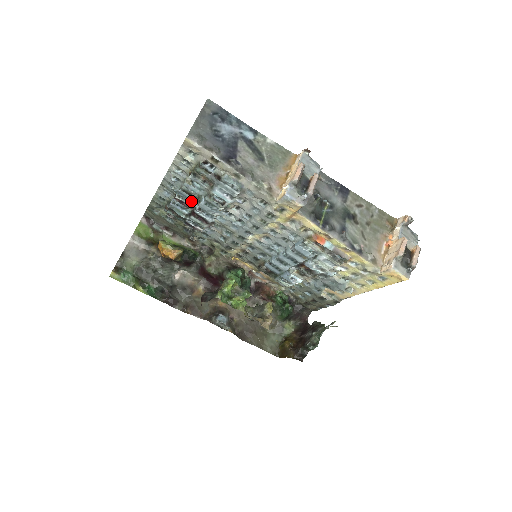
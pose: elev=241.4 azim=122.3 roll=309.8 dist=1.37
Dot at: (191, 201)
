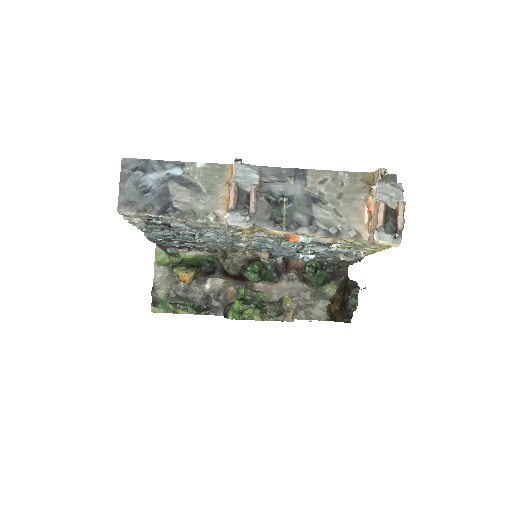
Dot at: occluded
